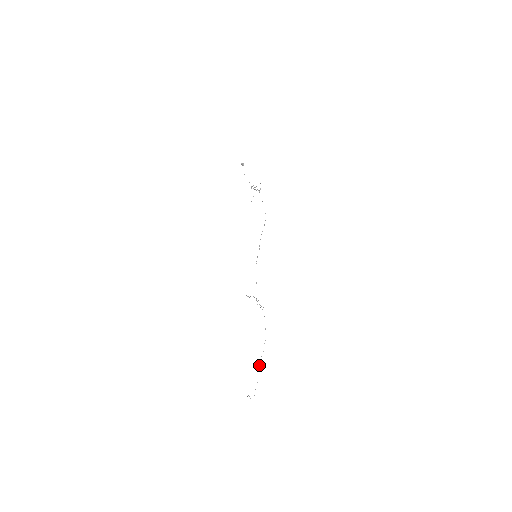
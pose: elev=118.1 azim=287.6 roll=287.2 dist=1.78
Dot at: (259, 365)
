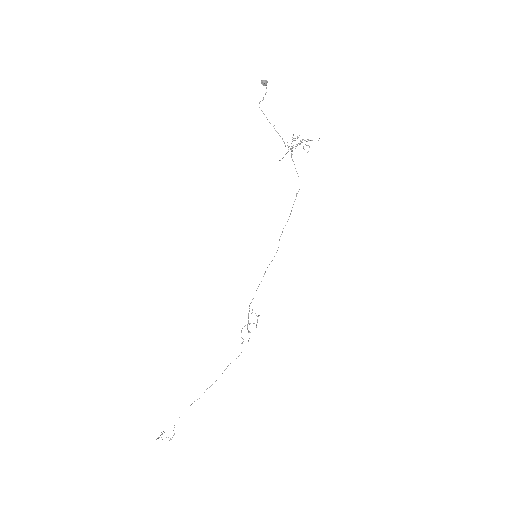
Dot at: occluded
